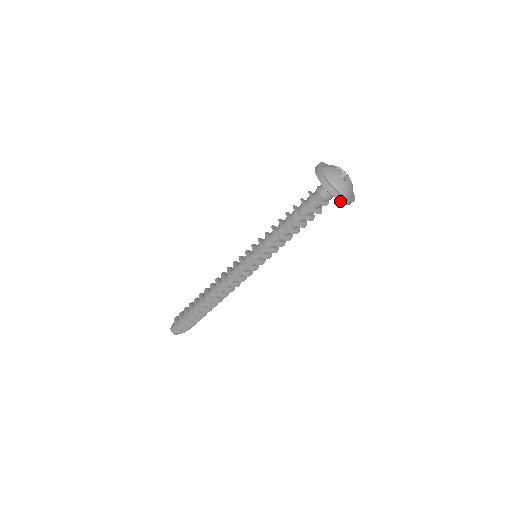
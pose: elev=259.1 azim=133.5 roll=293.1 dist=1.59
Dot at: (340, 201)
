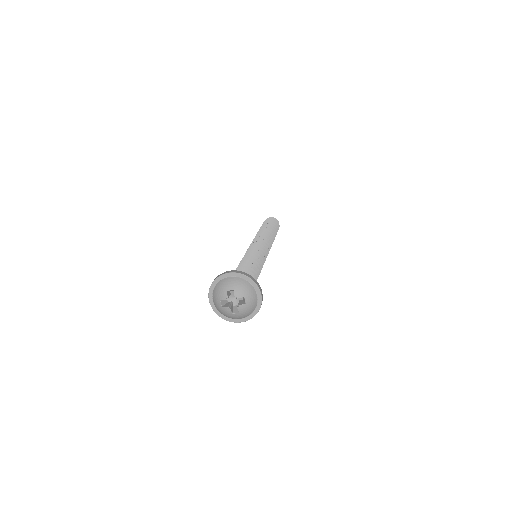
Dot at: (253, 315)
